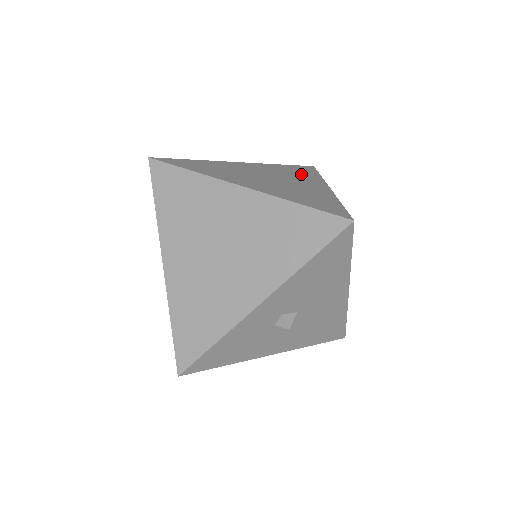
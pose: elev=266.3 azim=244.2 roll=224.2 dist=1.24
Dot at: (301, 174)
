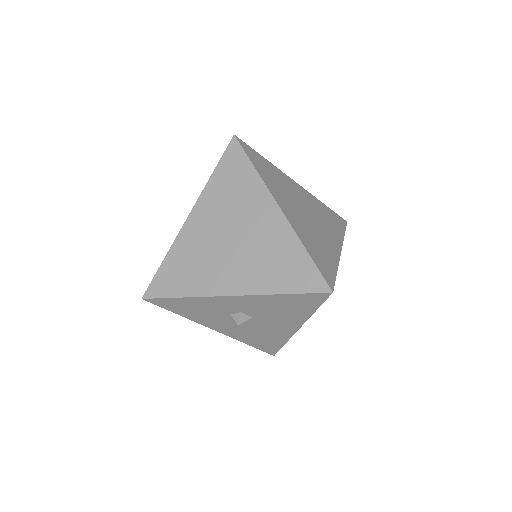
Dot at: (331, 224)
